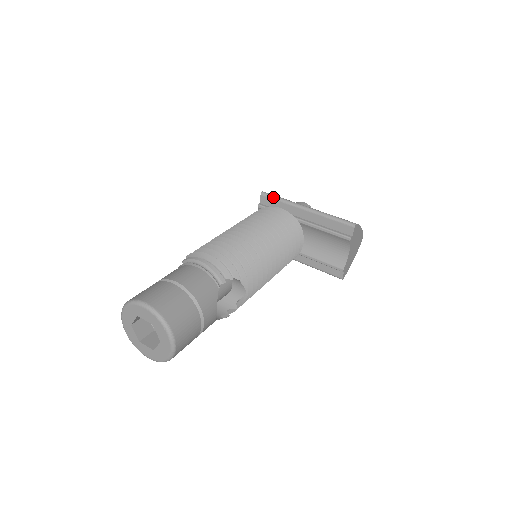
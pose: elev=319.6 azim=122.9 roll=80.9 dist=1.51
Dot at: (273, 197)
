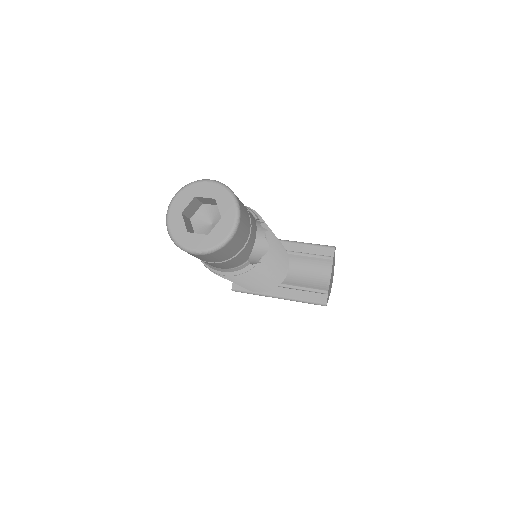
Dot at: occluded
